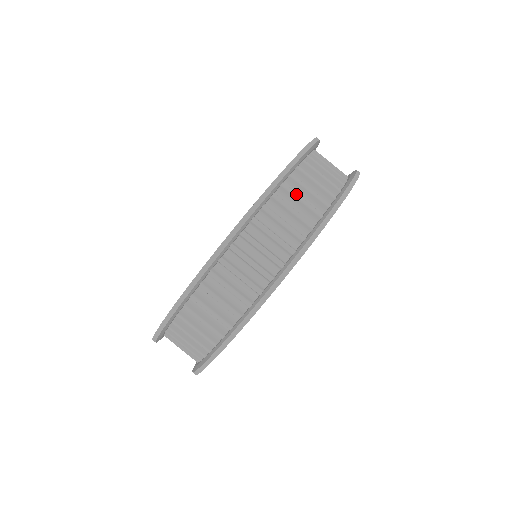
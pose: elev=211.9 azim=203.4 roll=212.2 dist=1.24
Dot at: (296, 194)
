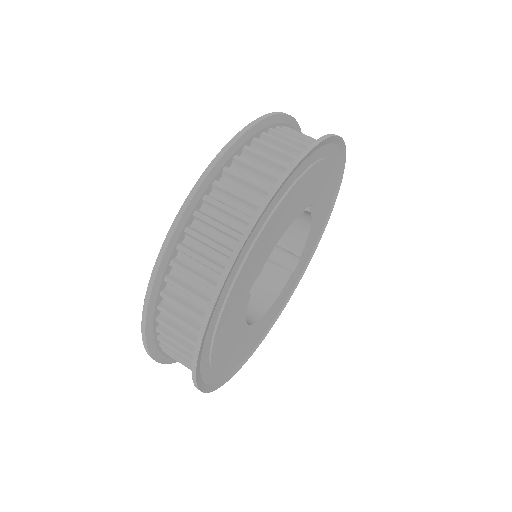
Dot at: (251, 163)
